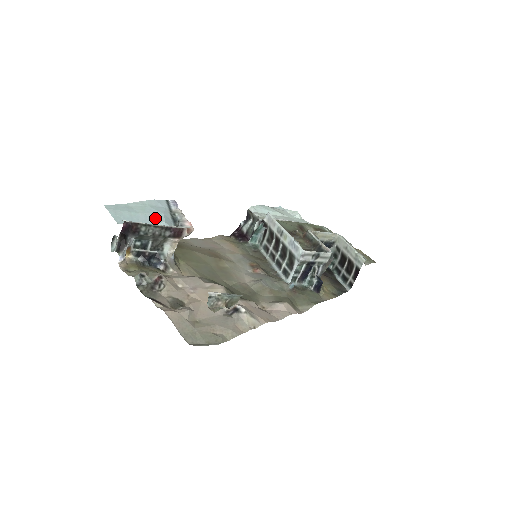
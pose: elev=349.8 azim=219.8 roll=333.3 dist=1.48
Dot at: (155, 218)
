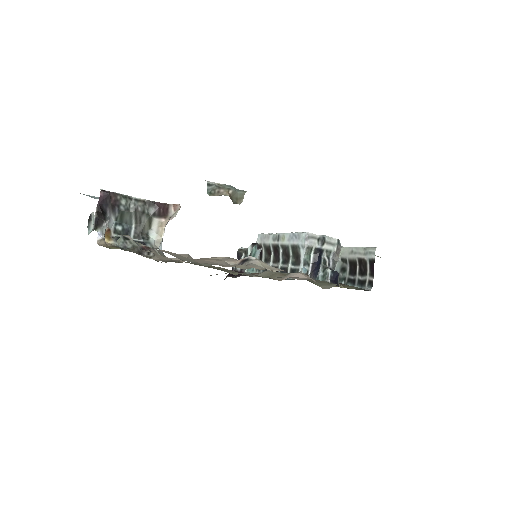
Dot at: occluded
